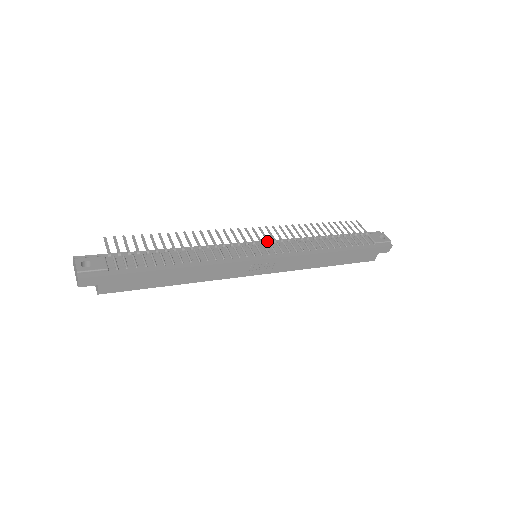
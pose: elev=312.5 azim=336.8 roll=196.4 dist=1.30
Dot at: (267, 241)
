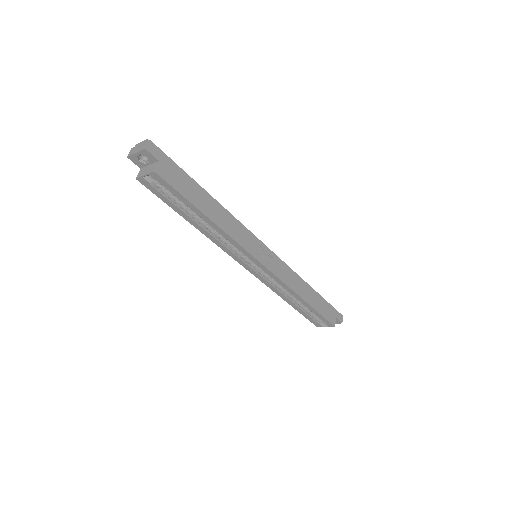
Dot at: occluded
